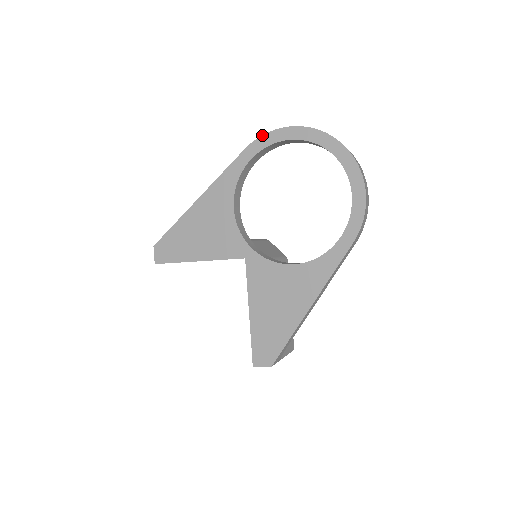
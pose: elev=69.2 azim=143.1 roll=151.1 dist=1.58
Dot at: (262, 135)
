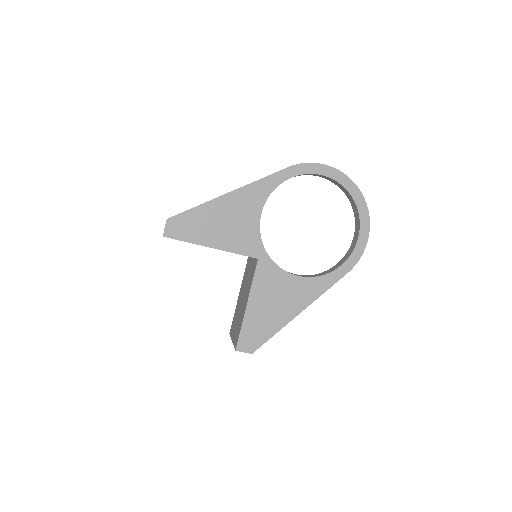
Dot at: (306, 163)
